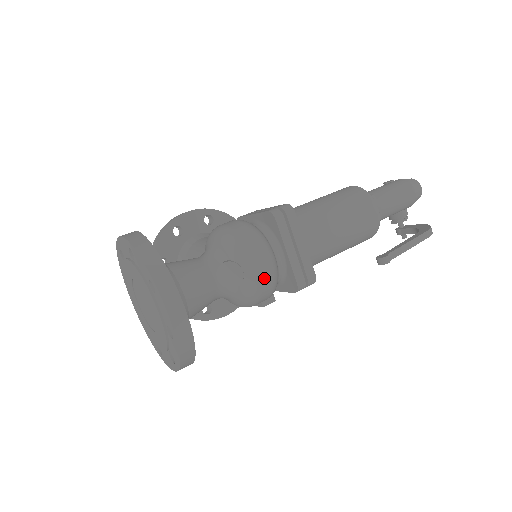
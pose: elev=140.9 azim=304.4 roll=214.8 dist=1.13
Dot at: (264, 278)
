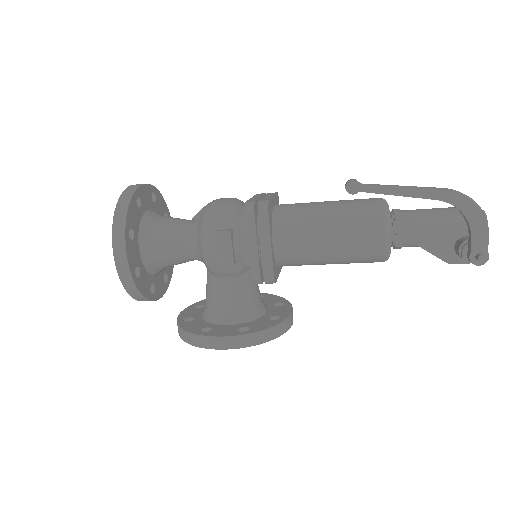
Dot at: (220, 203)
